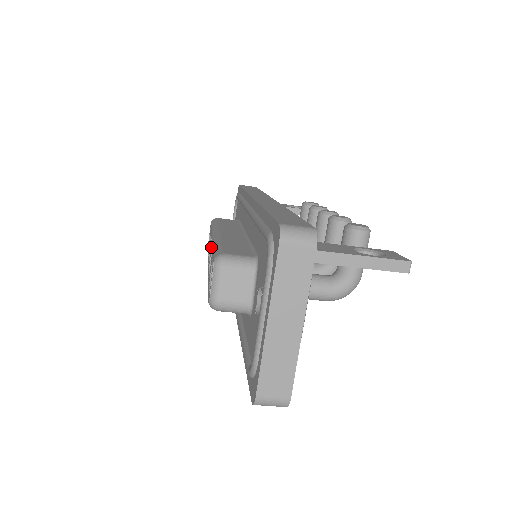
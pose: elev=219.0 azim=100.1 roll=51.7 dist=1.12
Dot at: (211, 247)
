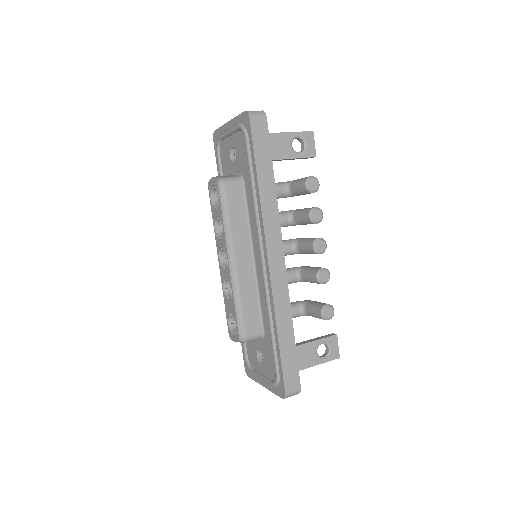
Dot at: (228, 278)
